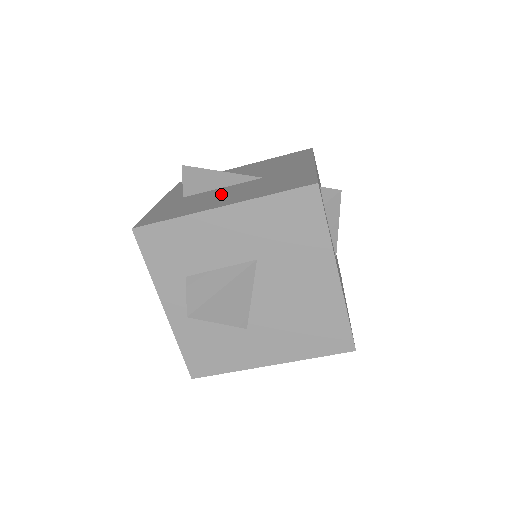
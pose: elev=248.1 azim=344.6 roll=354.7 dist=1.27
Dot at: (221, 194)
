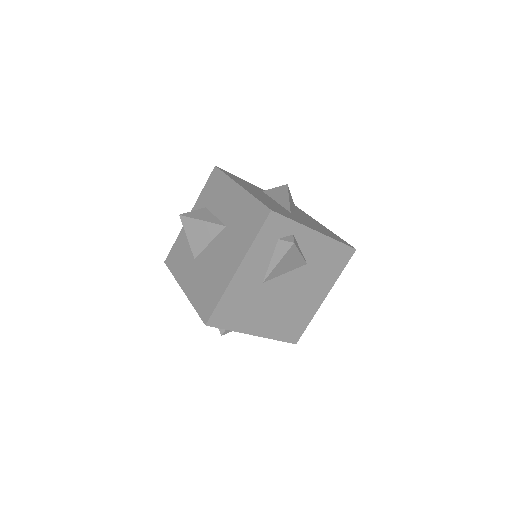
Dot at: (263, 195)
